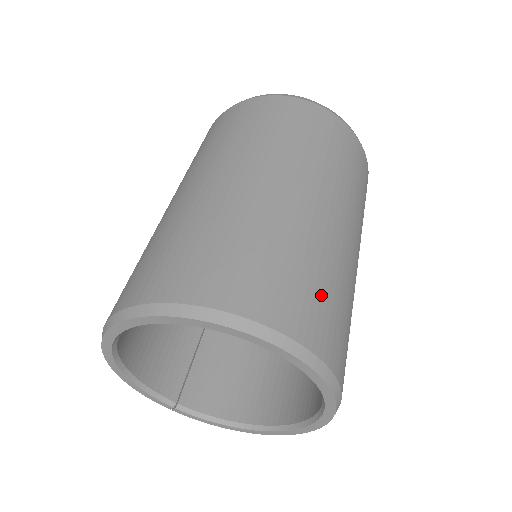
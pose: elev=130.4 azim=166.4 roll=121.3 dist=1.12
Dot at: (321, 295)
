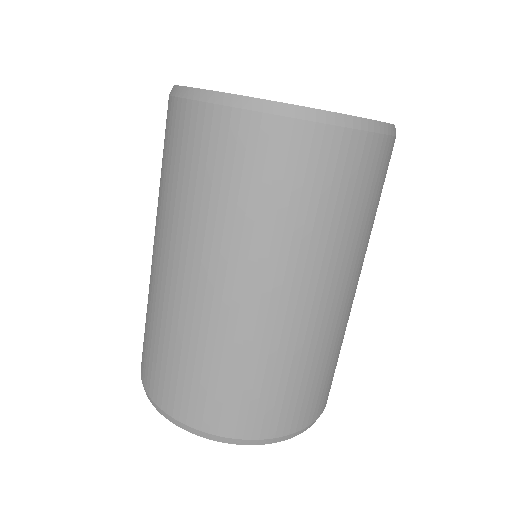
Dot at: (322, 381)
